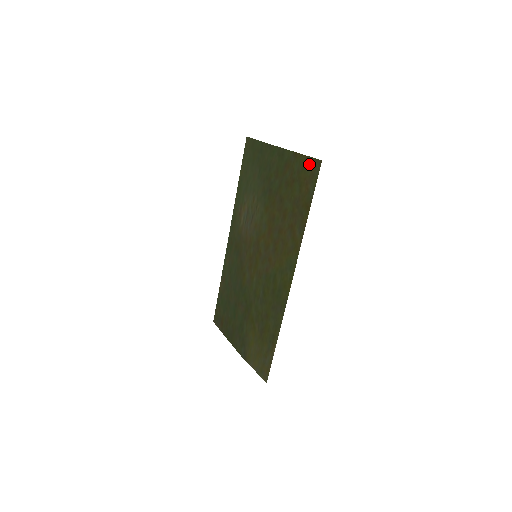
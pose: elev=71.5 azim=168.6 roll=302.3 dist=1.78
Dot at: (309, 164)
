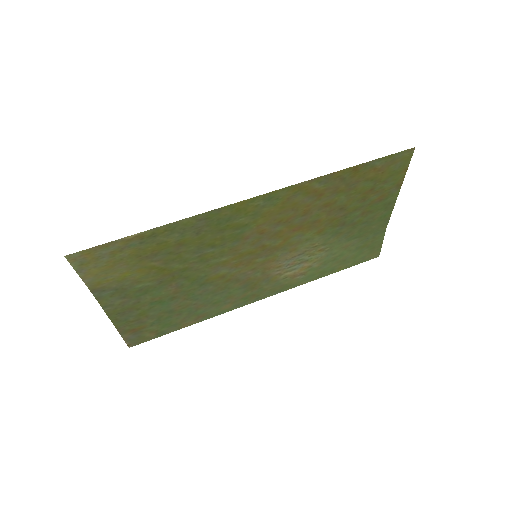
Dot at: (401, 166)
